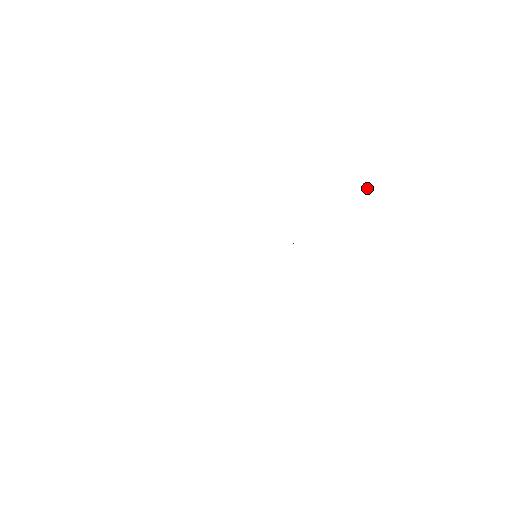
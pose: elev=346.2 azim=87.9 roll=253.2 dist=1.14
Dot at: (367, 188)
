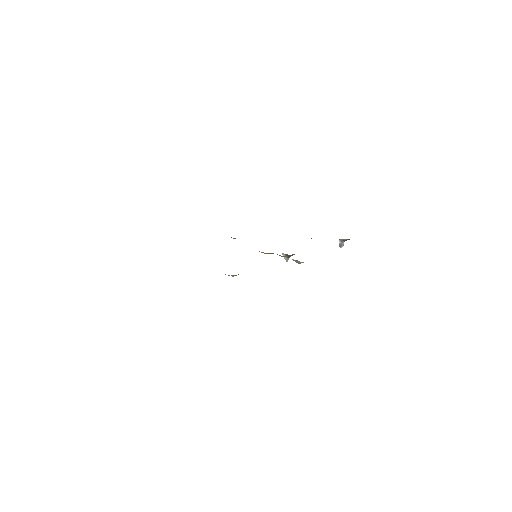
Dot at: (342, 245)
